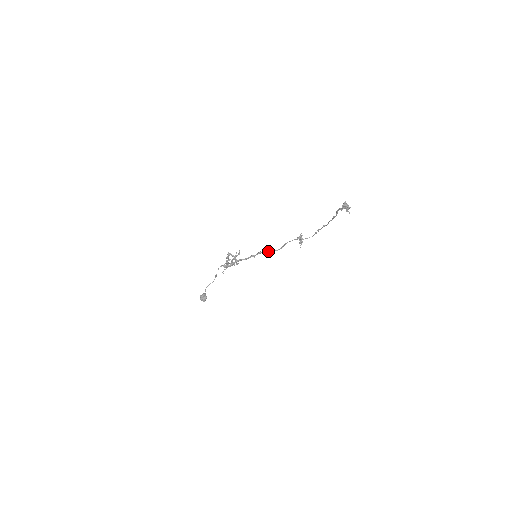
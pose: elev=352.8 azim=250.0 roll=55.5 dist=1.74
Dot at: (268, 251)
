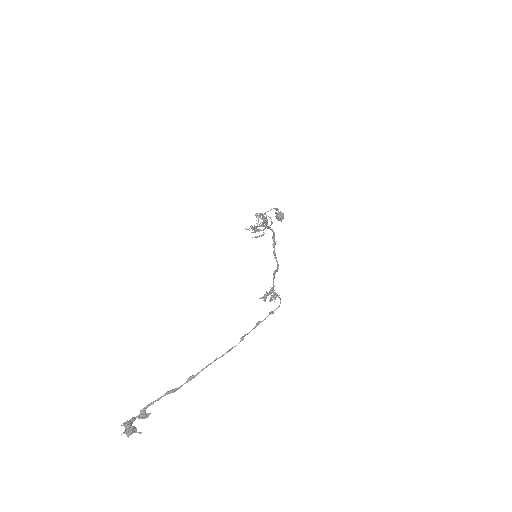
Dot at: (274, 255)
